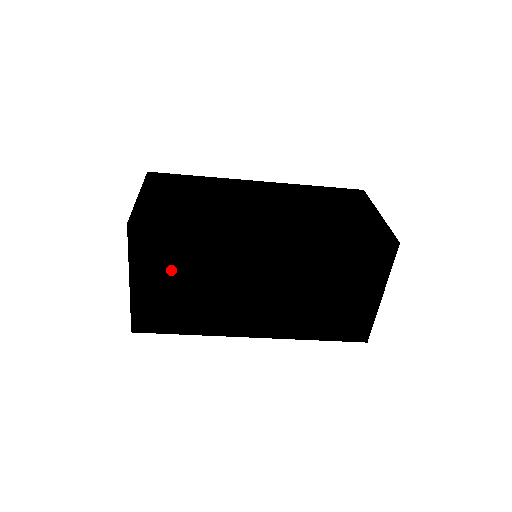
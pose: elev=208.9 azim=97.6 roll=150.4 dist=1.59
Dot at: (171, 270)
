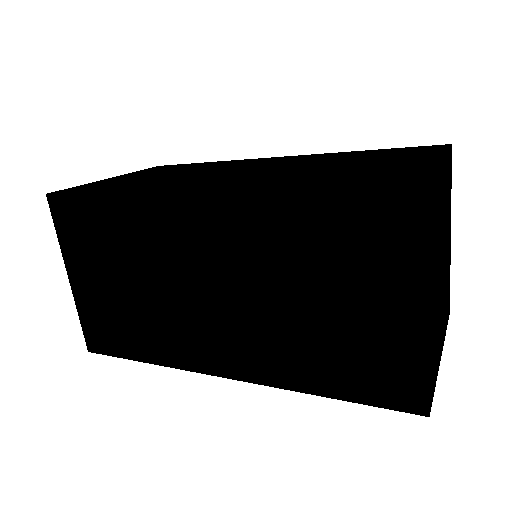
Dot at: (101, 258)
